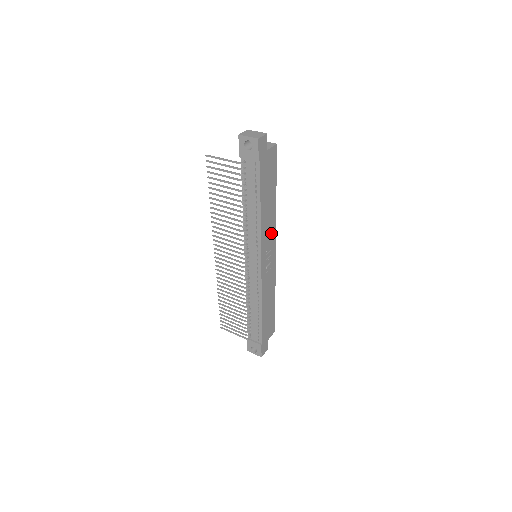
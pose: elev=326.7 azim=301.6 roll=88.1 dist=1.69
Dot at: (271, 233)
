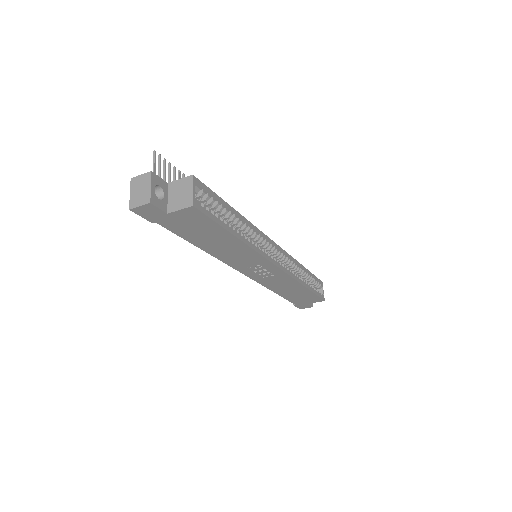
Dot at: (251, 258)
